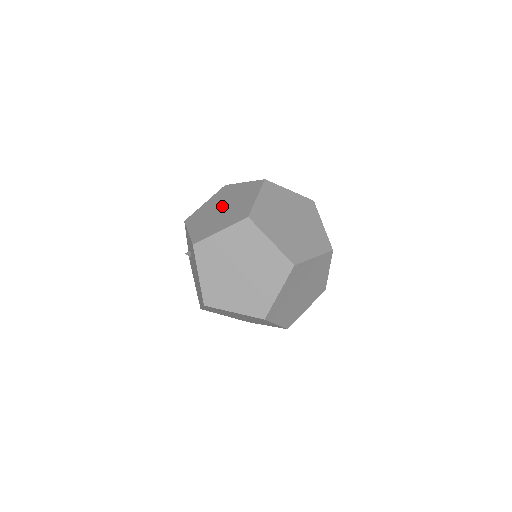
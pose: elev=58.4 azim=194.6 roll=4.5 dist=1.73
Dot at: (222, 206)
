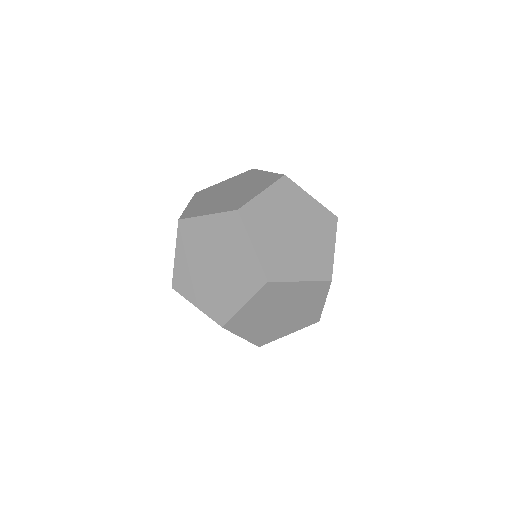
Dot at: (231, 189)
